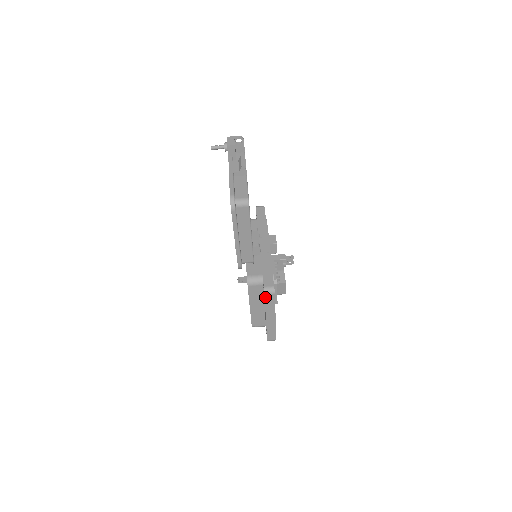
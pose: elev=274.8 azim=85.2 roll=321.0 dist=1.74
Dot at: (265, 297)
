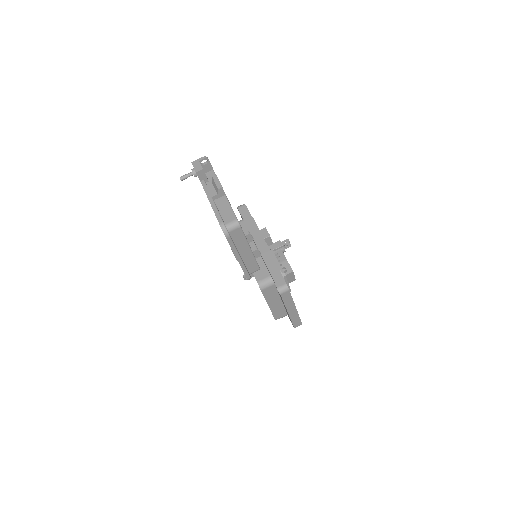
Dot at: (281, 296)
